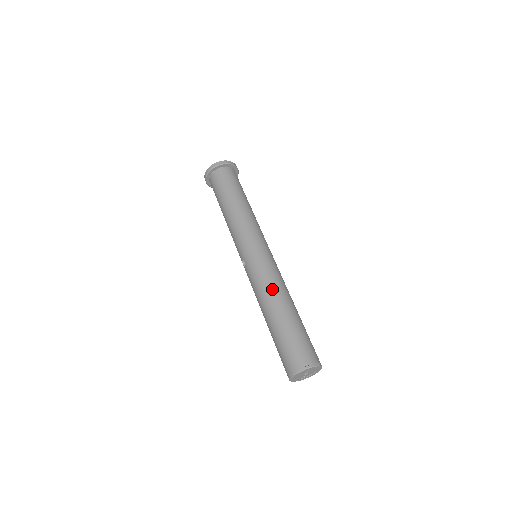
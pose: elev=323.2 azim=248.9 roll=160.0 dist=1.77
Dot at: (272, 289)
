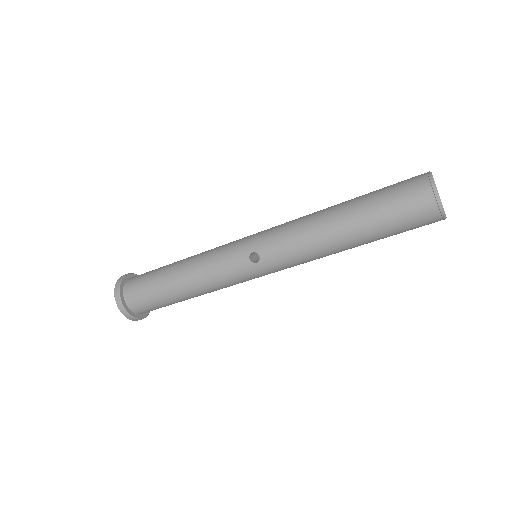
Dot at: (309, 215)
